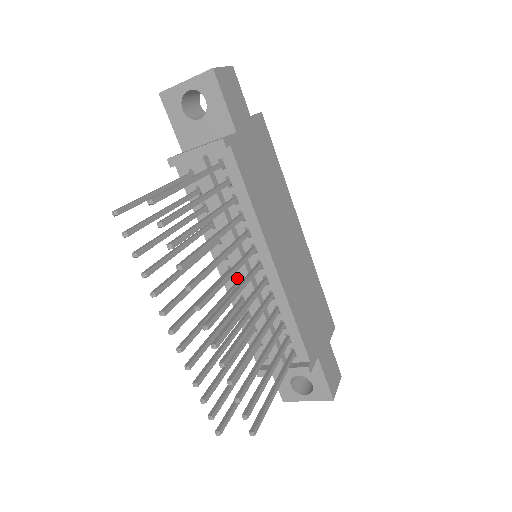
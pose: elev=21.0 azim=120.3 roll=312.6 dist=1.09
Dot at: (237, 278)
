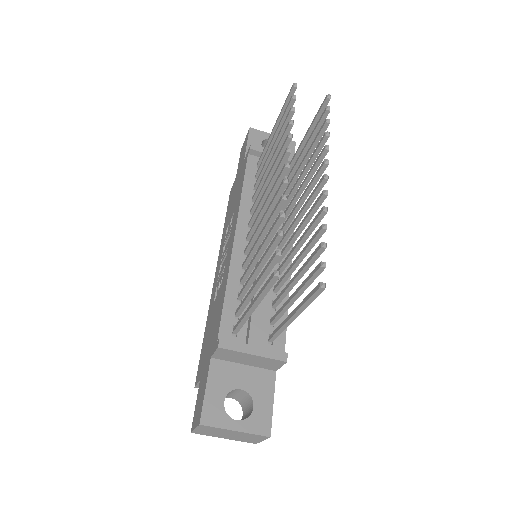
Dot at: occluded
